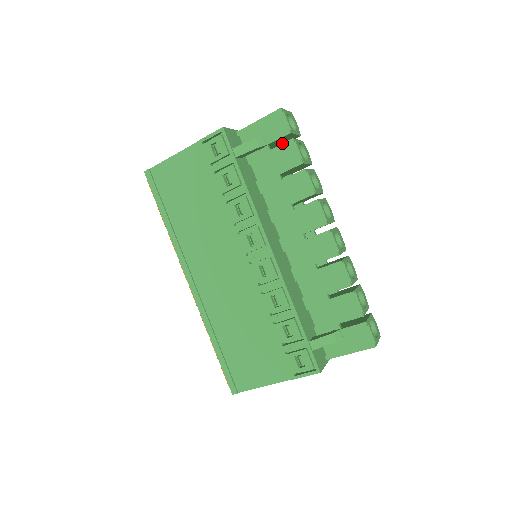
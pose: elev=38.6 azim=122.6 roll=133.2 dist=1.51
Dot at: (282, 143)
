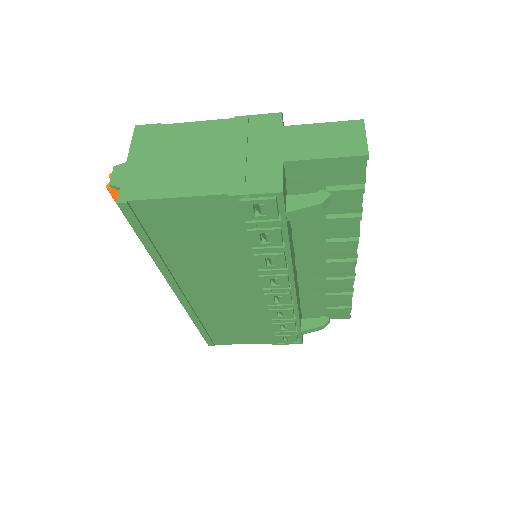
Dot at: (347, 190)
